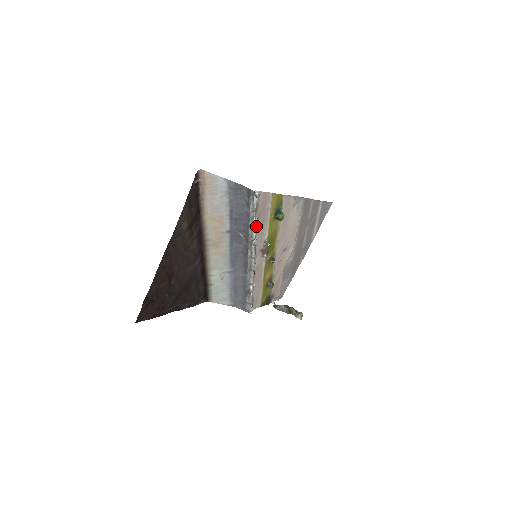
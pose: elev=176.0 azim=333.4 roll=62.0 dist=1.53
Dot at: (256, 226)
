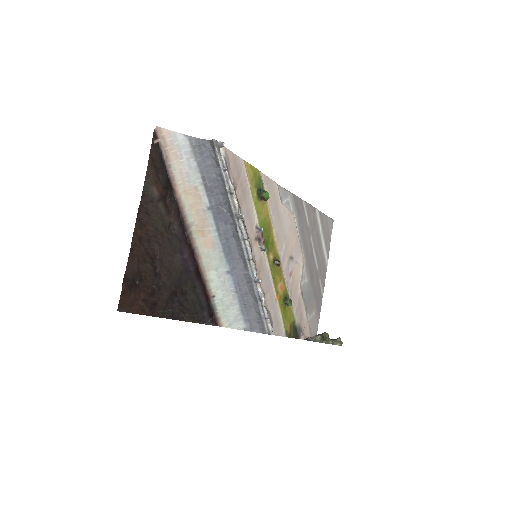
Dot at: (234, 189)
